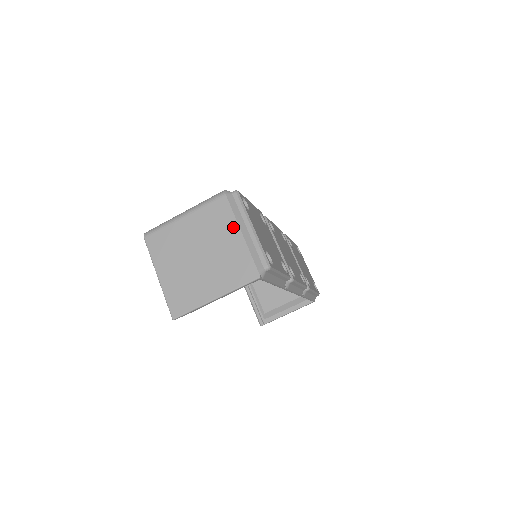
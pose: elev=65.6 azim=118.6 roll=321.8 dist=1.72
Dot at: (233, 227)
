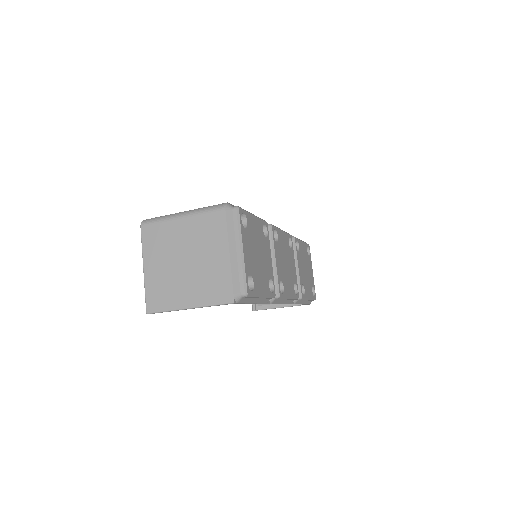
Dot at: (223, 244)
